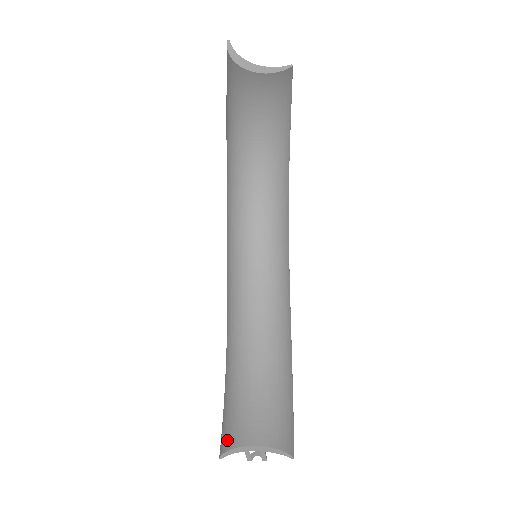
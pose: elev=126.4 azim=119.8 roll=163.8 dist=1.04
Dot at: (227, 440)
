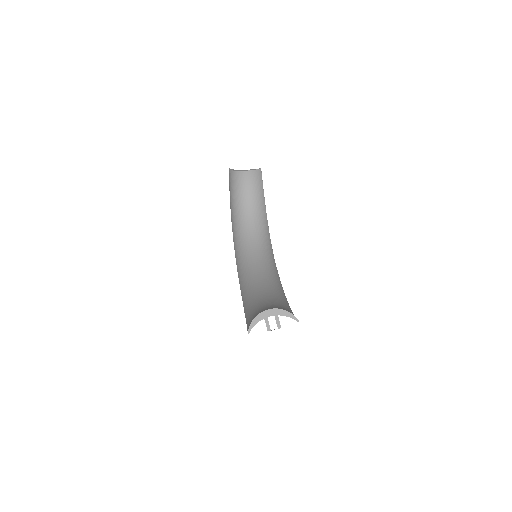
Dot at: occluded
